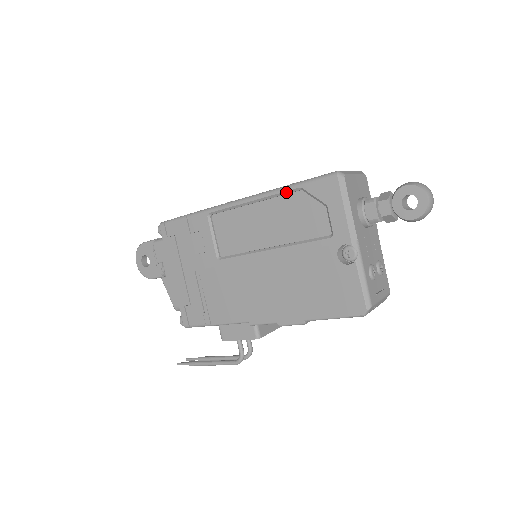
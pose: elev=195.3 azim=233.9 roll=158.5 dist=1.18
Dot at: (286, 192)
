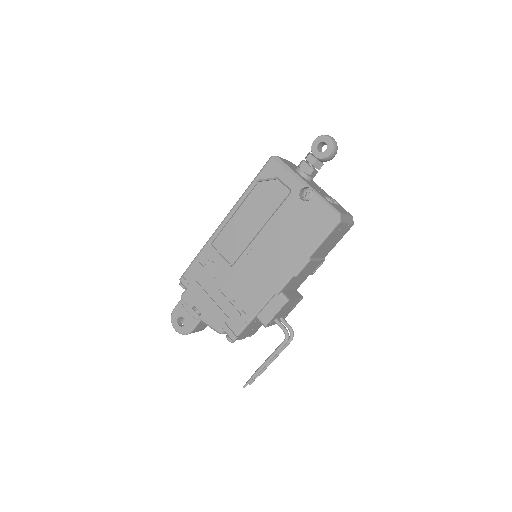
Dot at: (250, 190)
